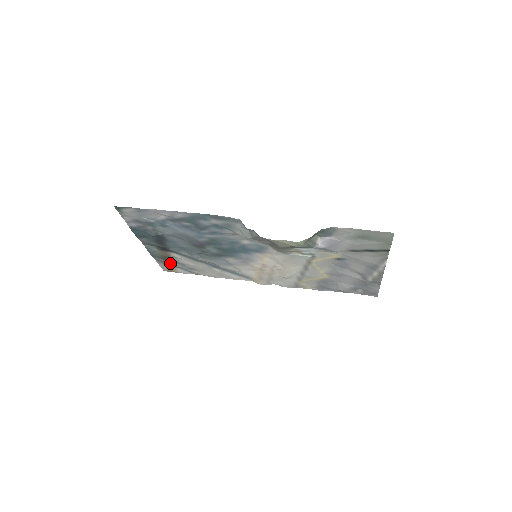
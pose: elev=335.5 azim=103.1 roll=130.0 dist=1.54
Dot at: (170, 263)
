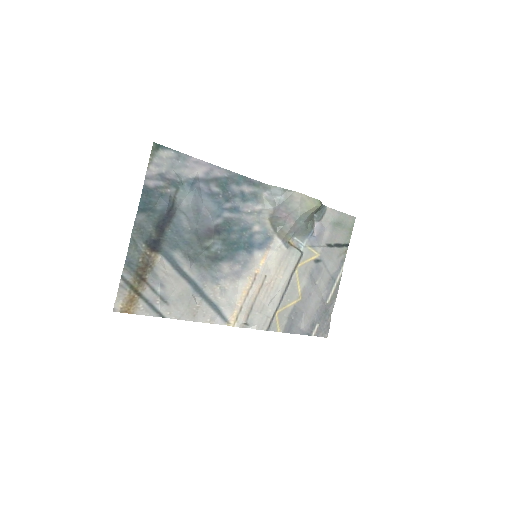
Dot at: (139, 285)
